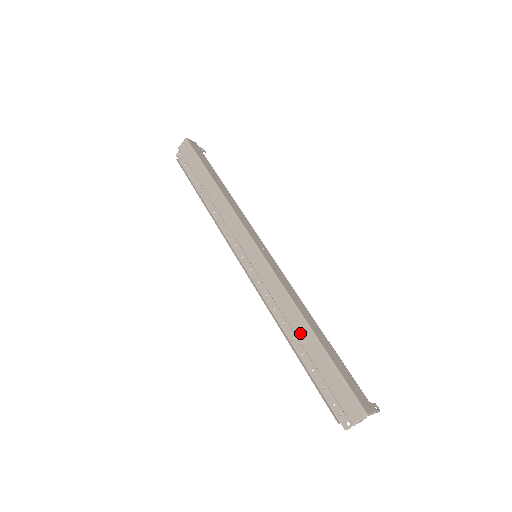
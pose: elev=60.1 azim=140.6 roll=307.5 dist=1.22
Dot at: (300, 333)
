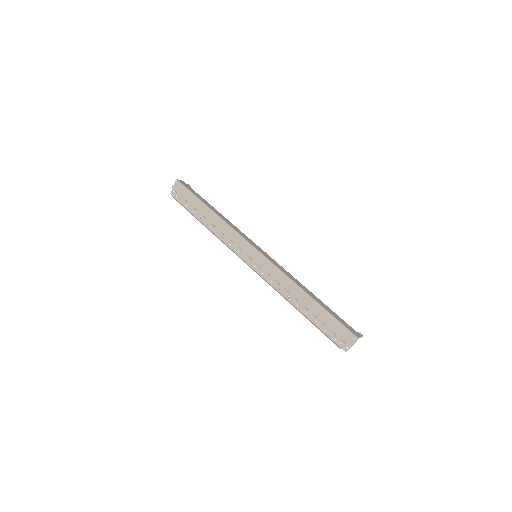
Dot at: (302, 300)
